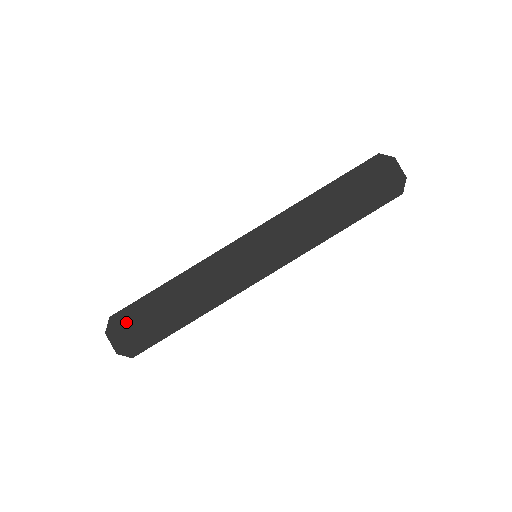
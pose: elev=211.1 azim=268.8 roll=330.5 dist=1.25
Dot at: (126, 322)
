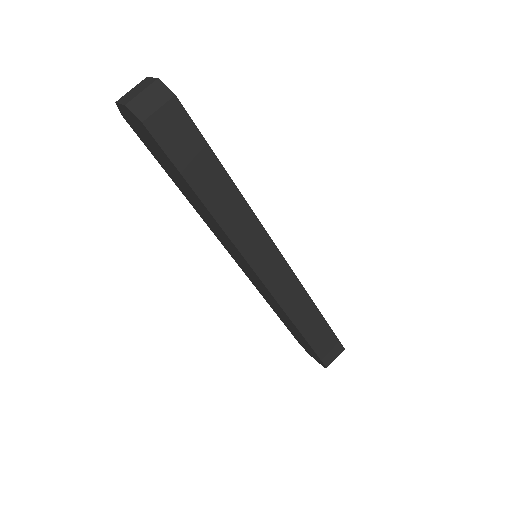
Dot at: occluded
